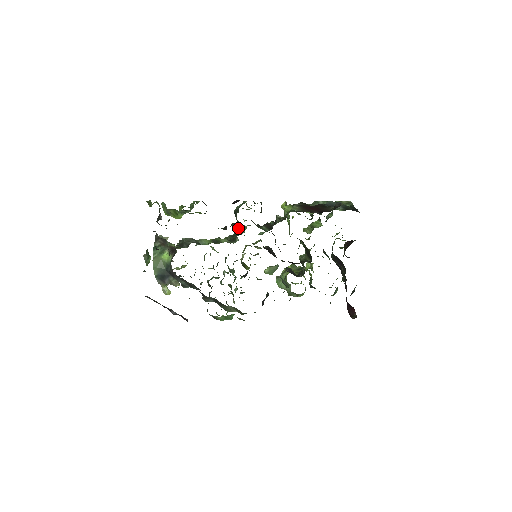
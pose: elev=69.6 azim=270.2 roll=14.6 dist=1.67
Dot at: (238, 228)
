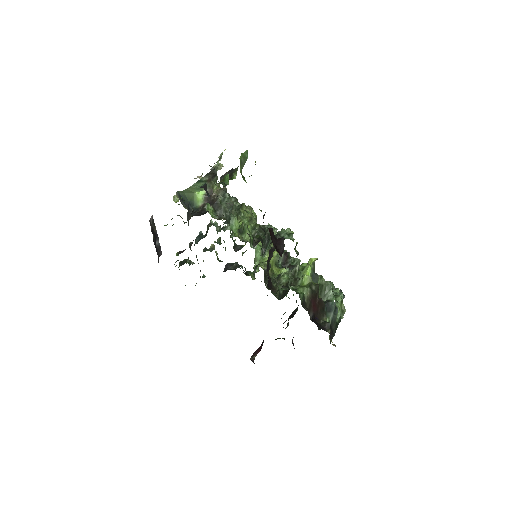
Dot at: (264, 246)
